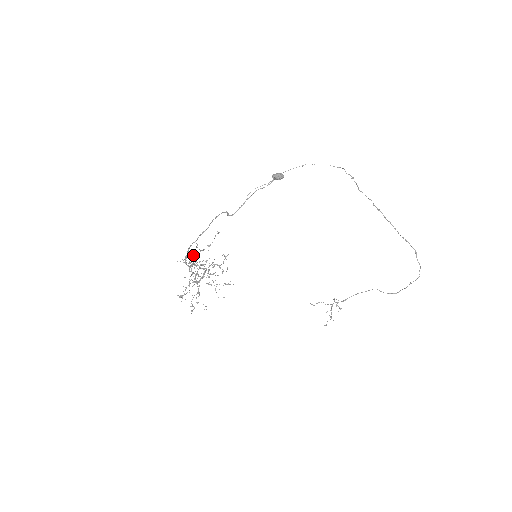
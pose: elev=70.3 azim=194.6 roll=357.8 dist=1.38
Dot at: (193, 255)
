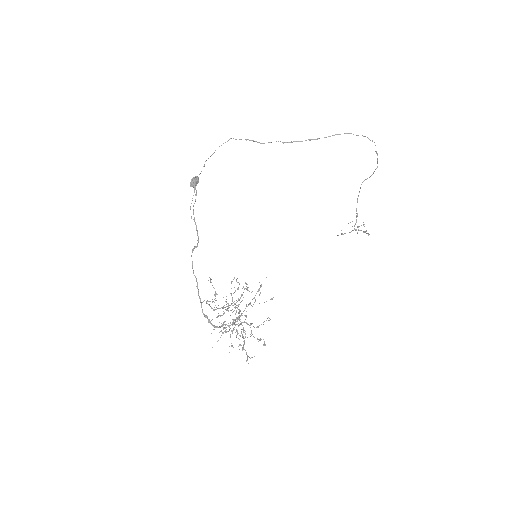
Dot at: occluded
